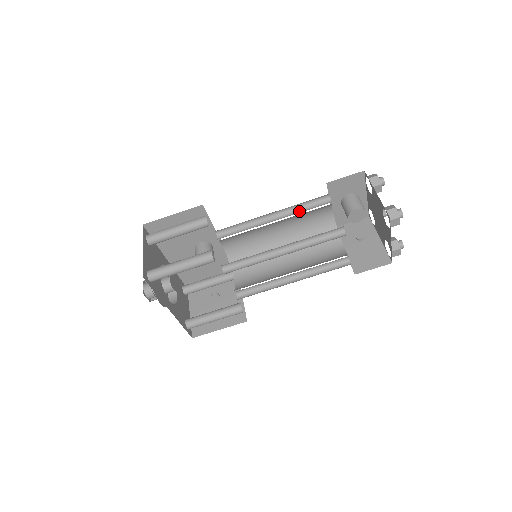
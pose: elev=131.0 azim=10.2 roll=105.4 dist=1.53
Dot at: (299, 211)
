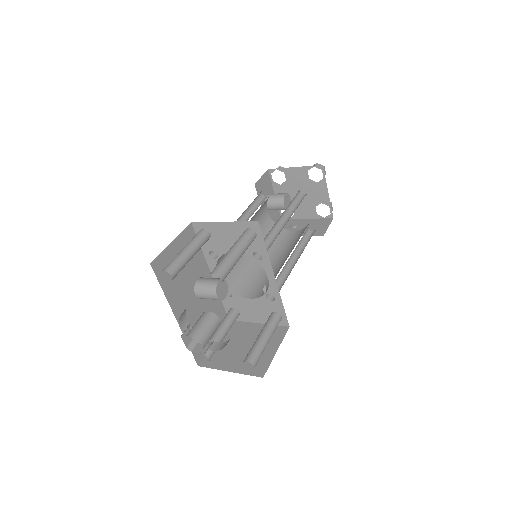
Dot at: (254, 211)
